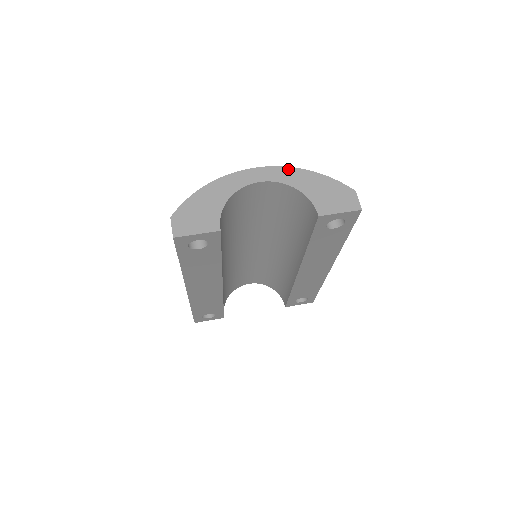
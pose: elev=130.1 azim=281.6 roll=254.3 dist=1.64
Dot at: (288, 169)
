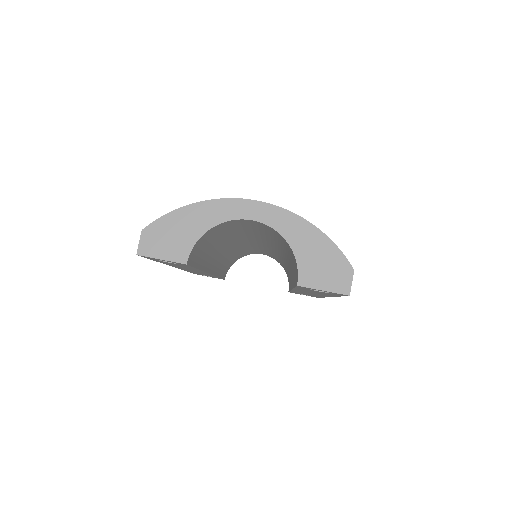
Dot at: (290, 215)
